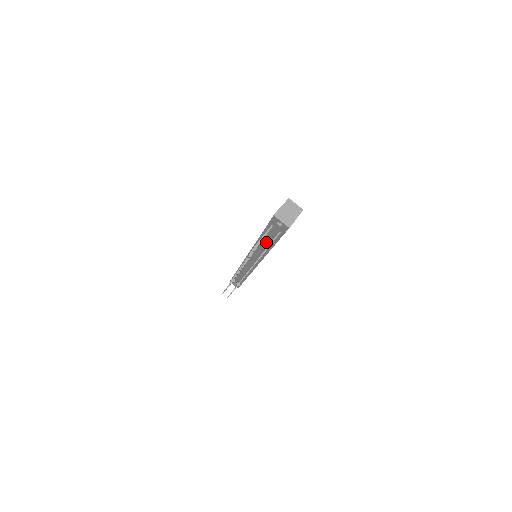
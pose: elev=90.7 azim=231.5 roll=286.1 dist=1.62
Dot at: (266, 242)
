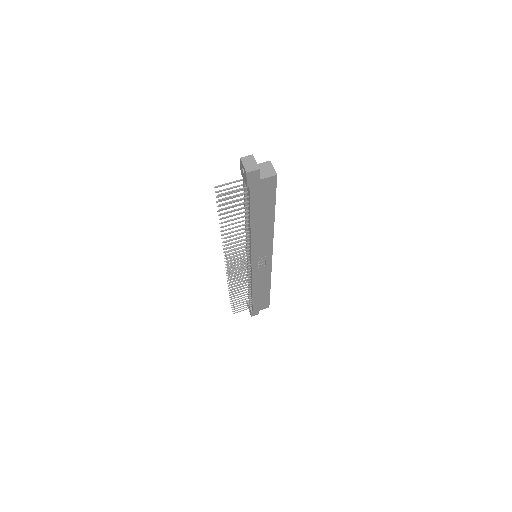
Dot at: occluded
